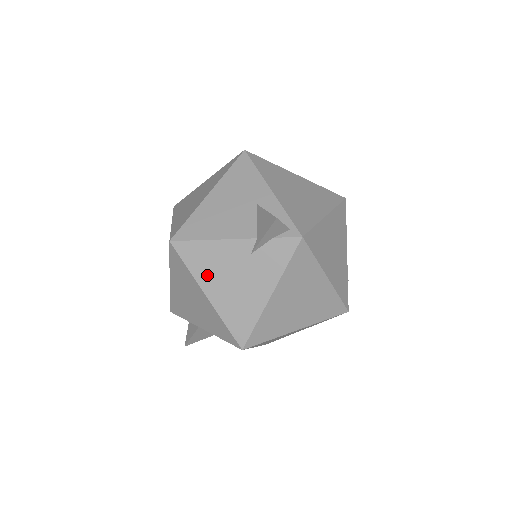
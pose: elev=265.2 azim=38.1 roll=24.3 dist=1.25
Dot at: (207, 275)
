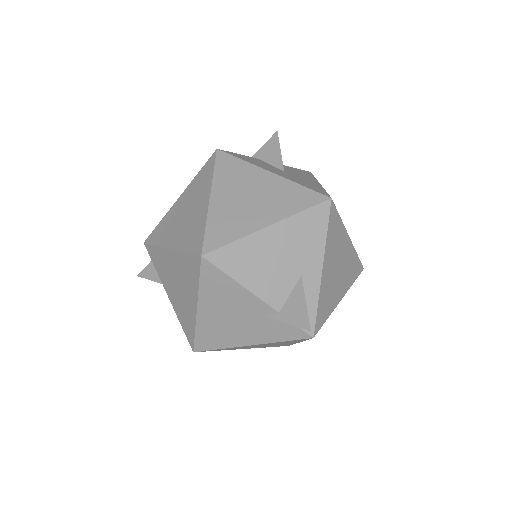
Dot at: (212, 299)
